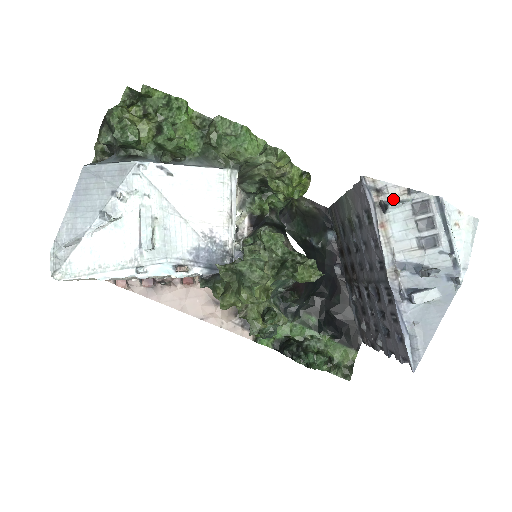
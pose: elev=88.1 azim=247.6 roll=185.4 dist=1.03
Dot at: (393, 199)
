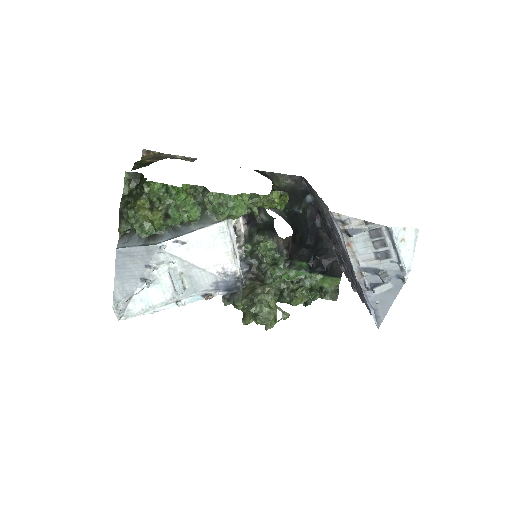
Dot at: (355, 228)
